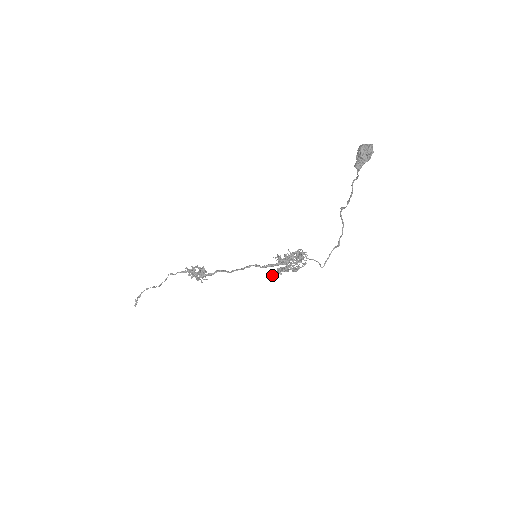
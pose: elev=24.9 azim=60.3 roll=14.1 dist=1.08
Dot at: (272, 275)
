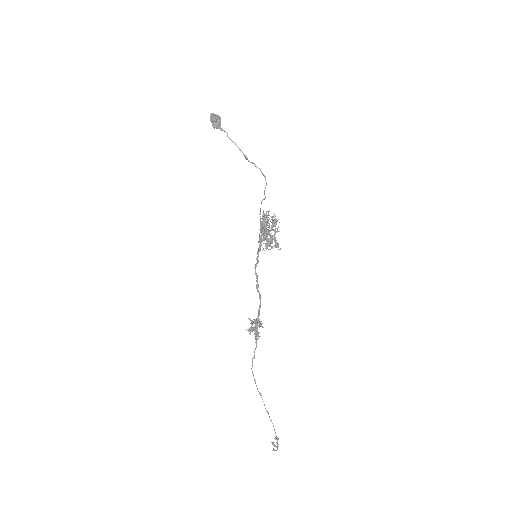
Dot at: occluded
